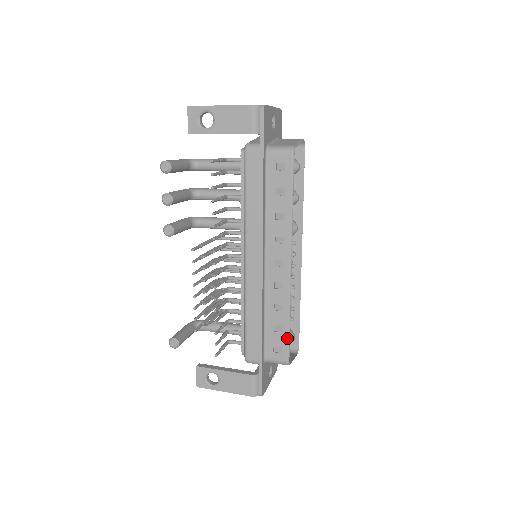
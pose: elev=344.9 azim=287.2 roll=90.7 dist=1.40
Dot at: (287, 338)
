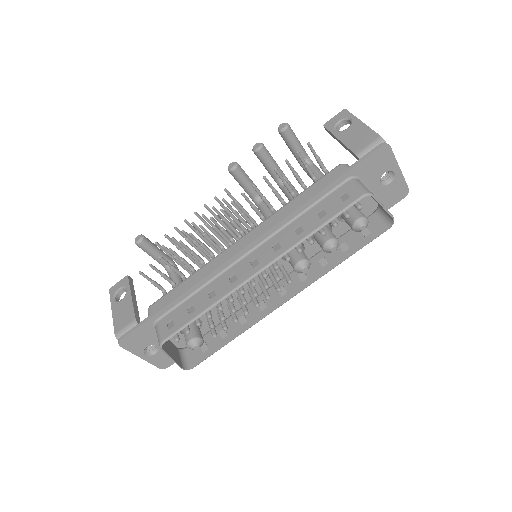
Dot at: (186, 323)
